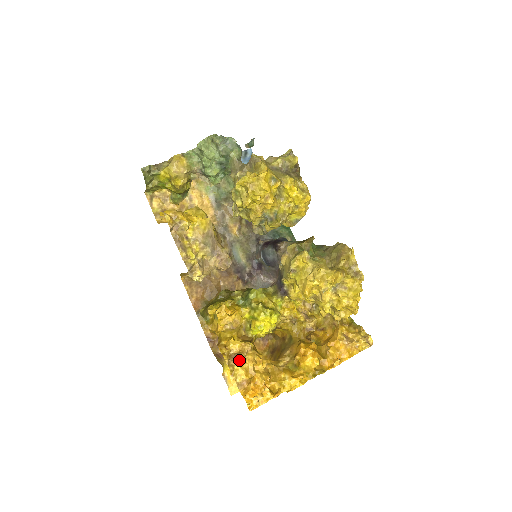
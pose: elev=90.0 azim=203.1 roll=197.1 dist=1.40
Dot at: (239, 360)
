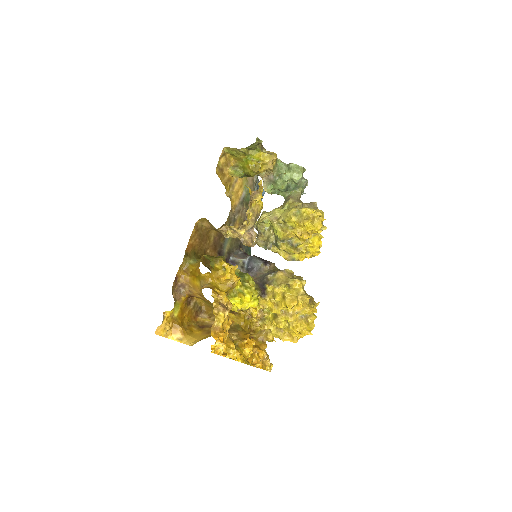
Dot at: (227, 310)
